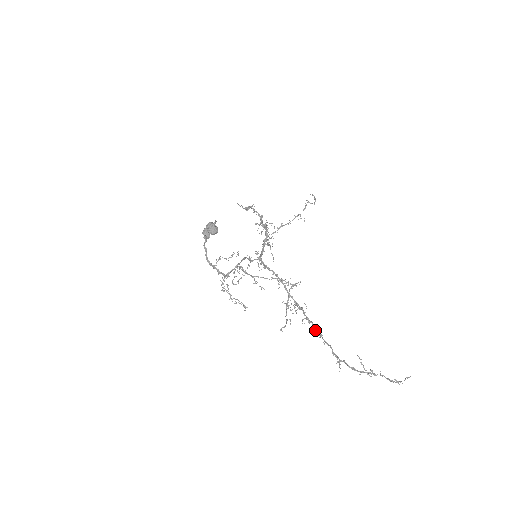
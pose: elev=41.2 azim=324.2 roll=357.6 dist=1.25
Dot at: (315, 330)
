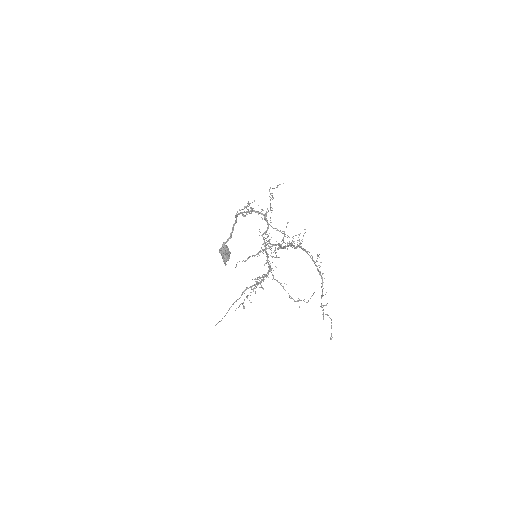
Dot at: (289, 245)
